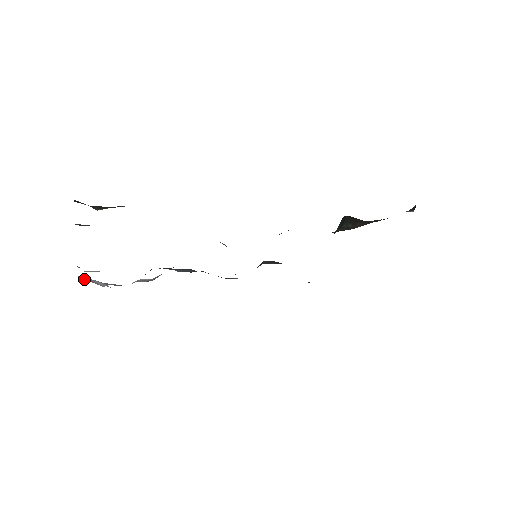
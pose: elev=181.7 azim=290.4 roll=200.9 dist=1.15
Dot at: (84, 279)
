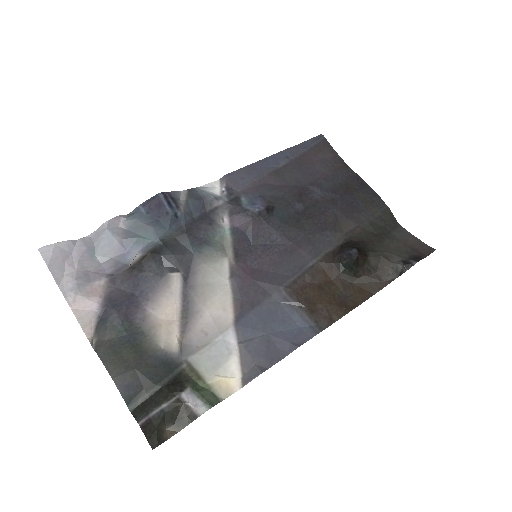
Dot at: (60, 276)
